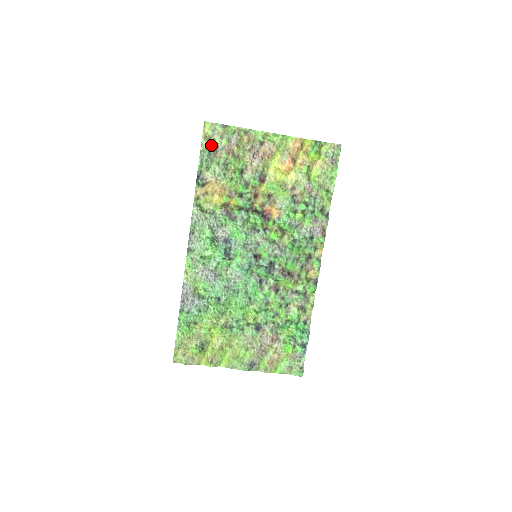
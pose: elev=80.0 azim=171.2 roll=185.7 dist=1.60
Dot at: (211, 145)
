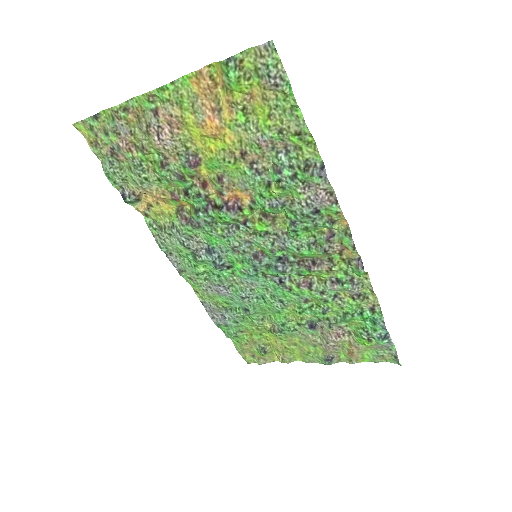
Dot at: (104, 150)
